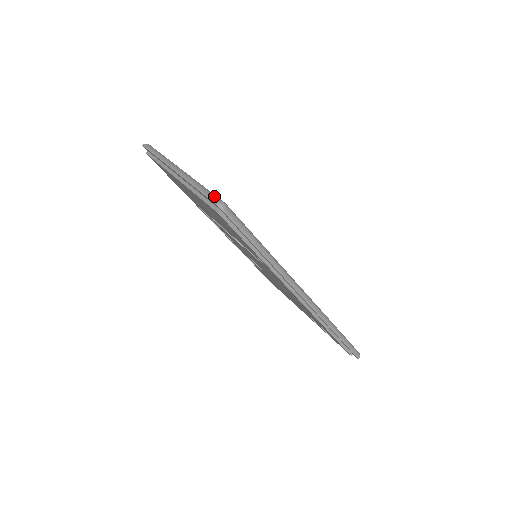
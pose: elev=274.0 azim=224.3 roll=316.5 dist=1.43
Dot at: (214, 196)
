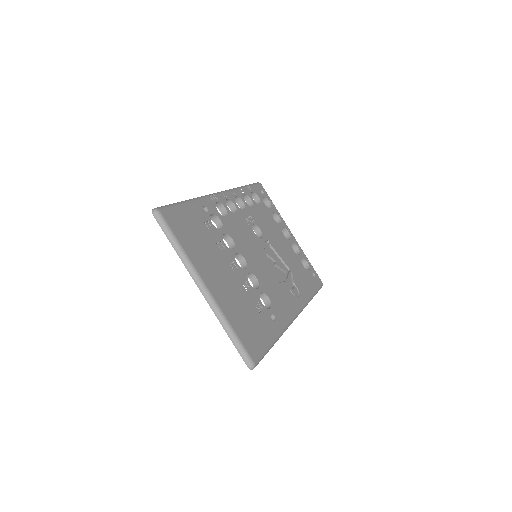
Dot at: (246, 356)
